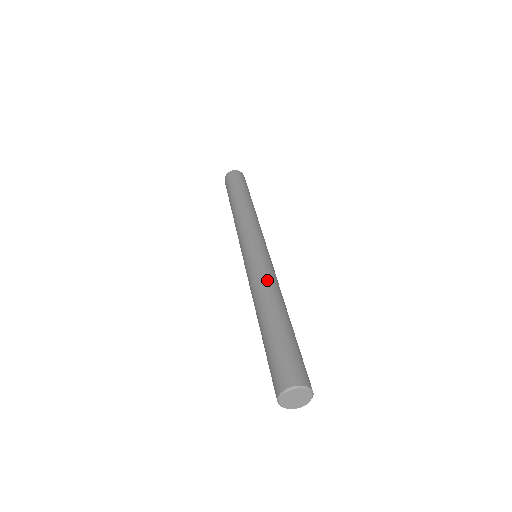
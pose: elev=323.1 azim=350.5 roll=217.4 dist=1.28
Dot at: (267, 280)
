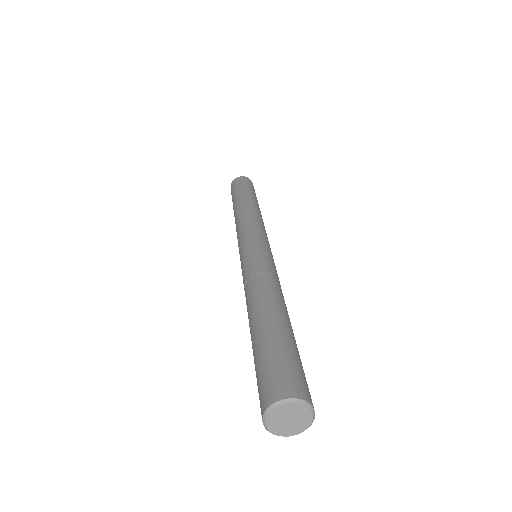
Dot at: (273, 278)
